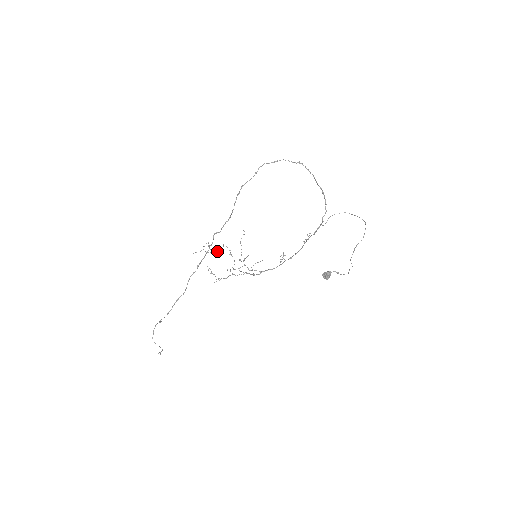
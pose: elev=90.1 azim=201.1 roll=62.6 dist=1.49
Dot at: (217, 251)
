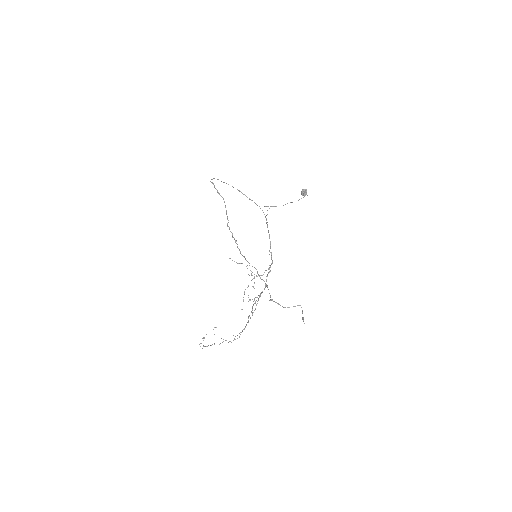
Dot at: (214, 343)
